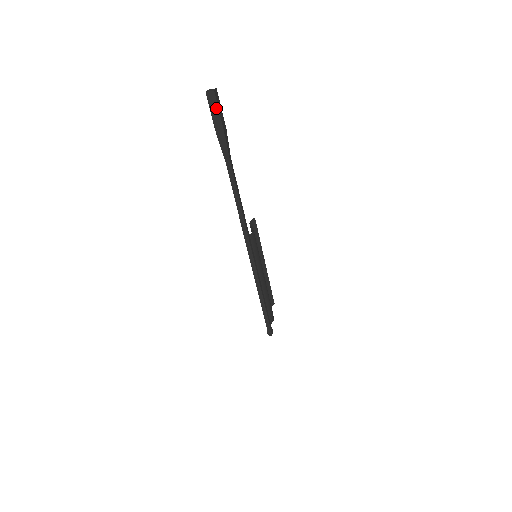
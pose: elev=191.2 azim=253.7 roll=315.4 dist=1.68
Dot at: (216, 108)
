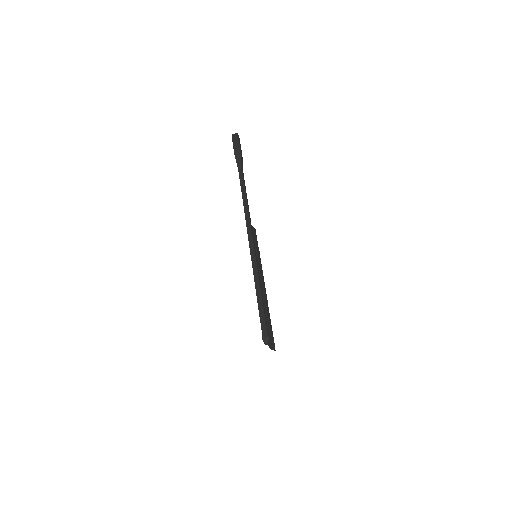
Dot at: (237, 140)
